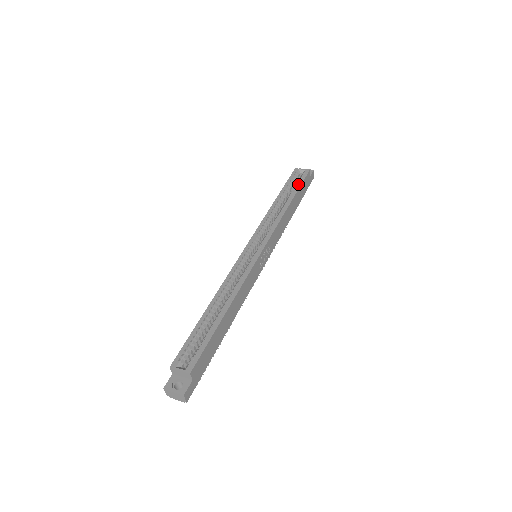
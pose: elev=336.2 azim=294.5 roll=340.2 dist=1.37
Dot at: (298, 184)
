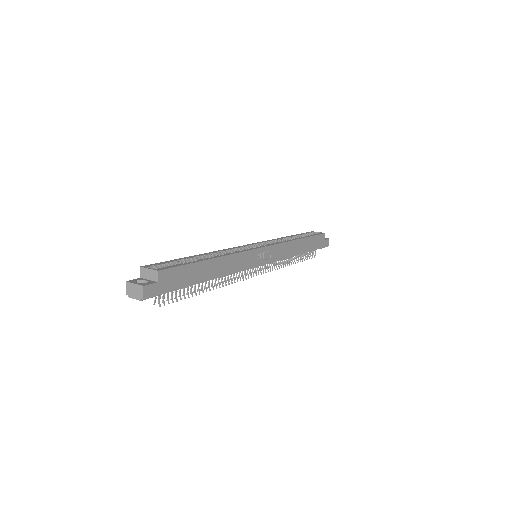
Dot at: (311, 235)
